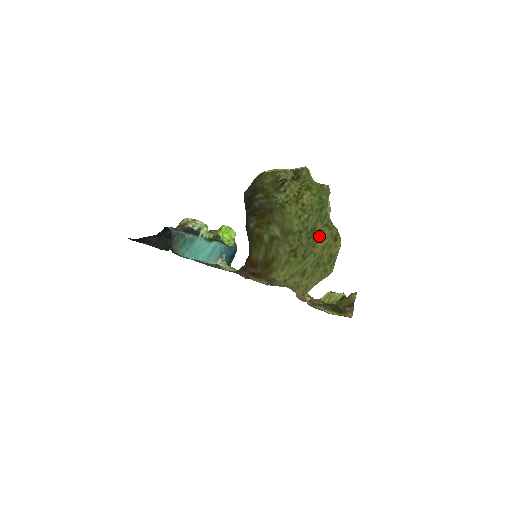
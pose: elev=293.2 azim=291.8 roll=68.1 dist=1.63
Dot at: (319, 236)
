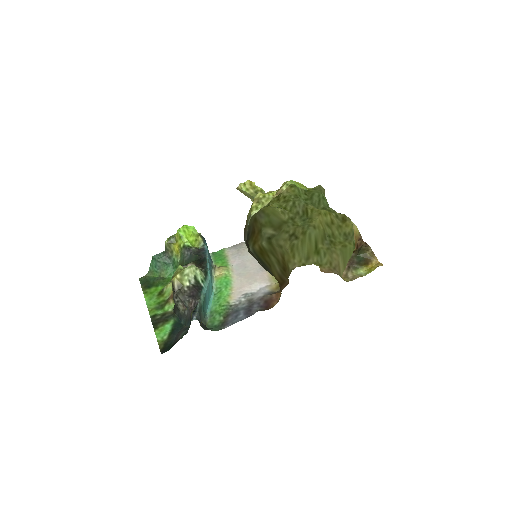
Dot at: (314, 214)
